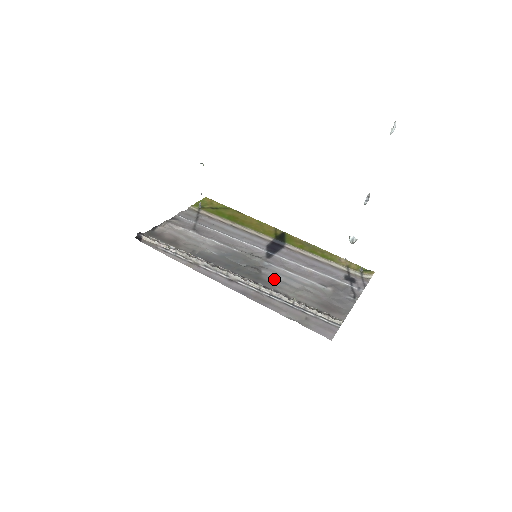
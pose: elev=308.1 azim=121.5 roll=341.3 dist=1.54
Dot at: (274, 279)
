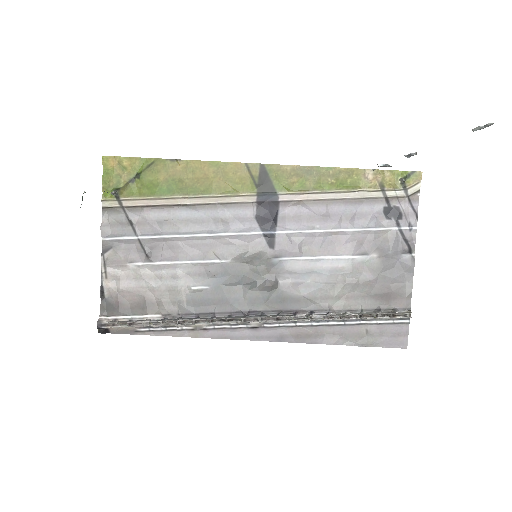
Dot at: (300, 286)
